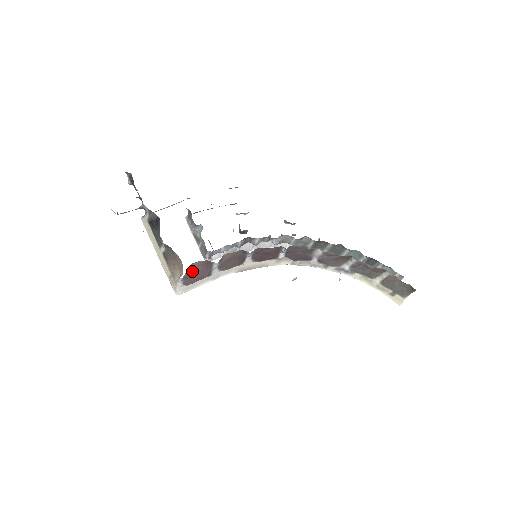
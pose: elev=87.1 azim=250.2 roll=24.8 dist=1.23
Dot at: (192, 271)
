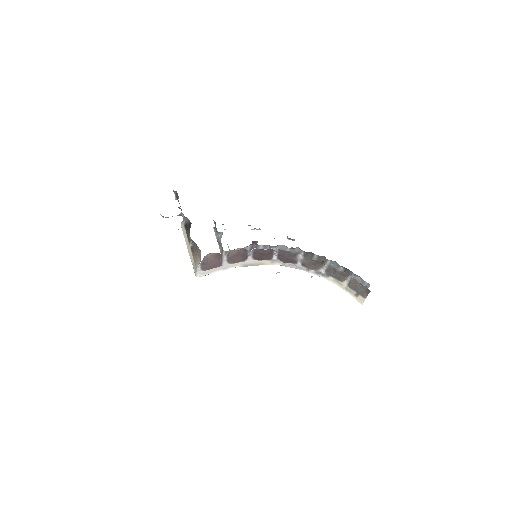
Dot at: (208, 260)
